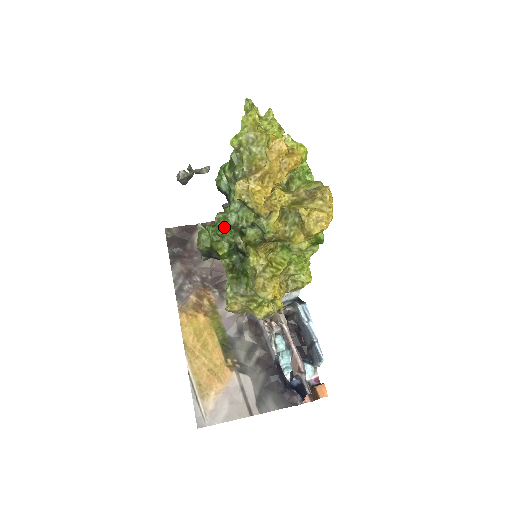
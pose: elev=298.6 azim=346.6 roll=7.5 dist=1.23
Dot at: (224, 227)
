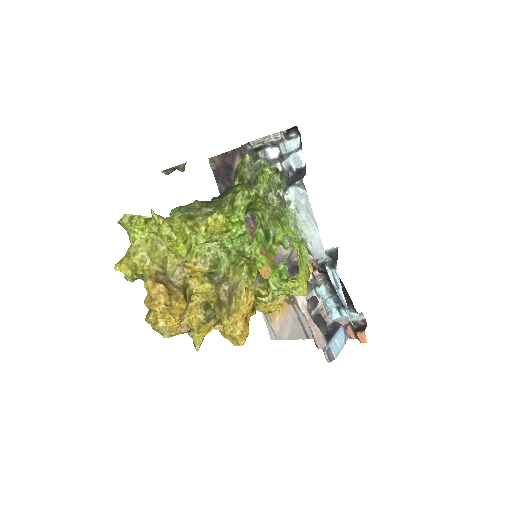
Dot at: occluded
